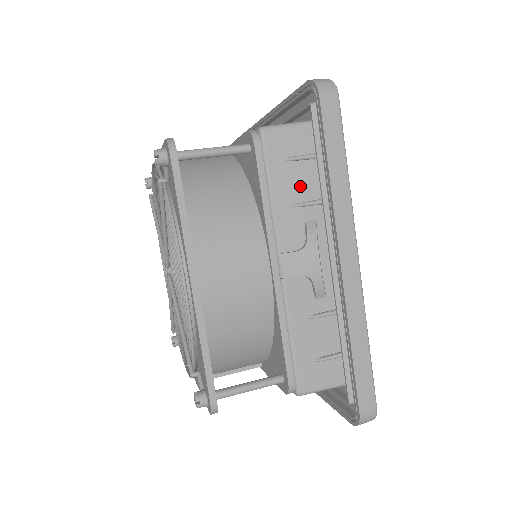
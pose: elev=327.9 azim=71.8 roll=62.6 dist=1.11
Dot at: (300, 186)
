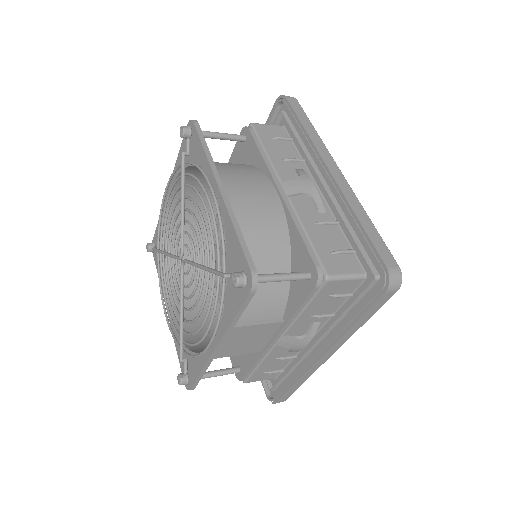
Dot at: (285, 151)
